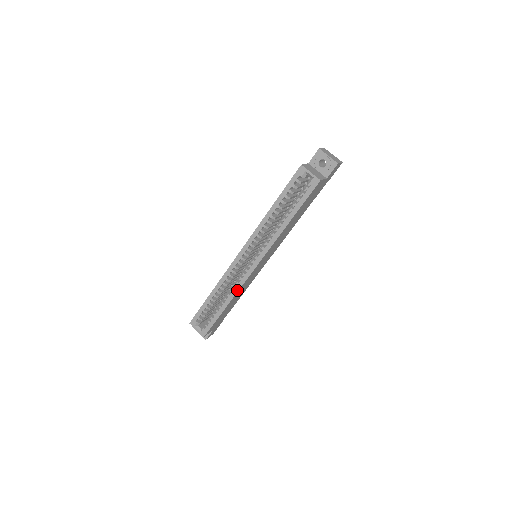
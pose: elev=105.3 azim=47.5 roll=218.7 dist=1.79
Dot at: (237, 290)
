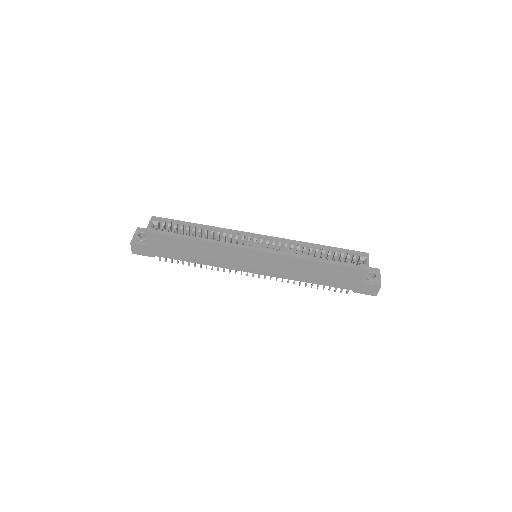
Dot at: (221, 243)
